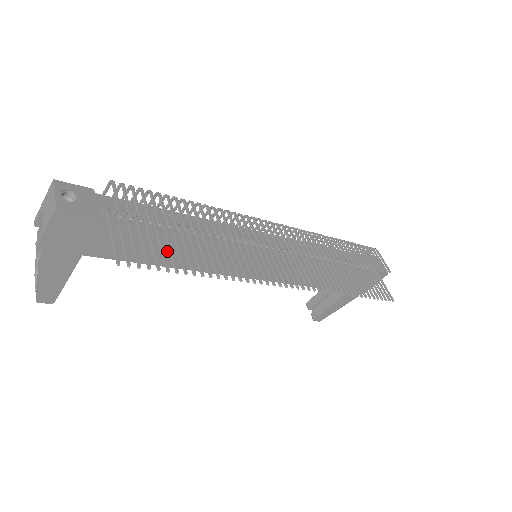
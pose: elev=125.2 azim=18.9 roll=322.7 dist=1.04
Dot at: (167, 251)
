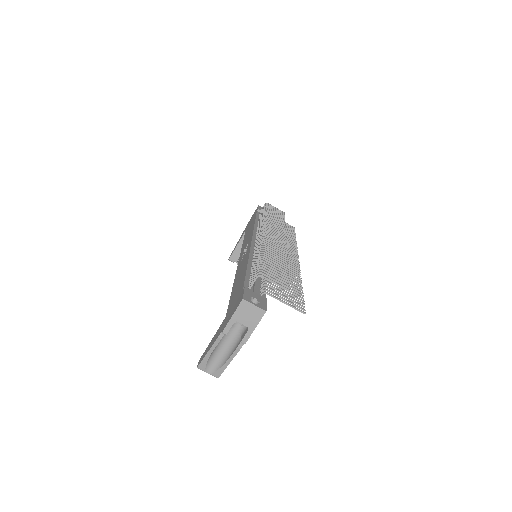
Dot at: occluded
